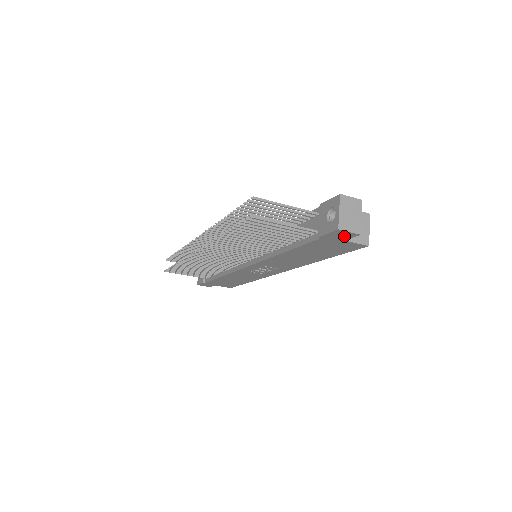
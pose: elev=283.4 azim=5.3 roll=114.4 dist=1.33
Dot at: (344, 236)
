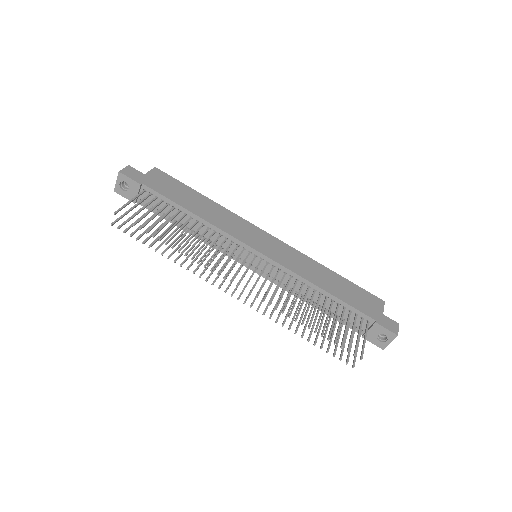
Dot at: occluded
